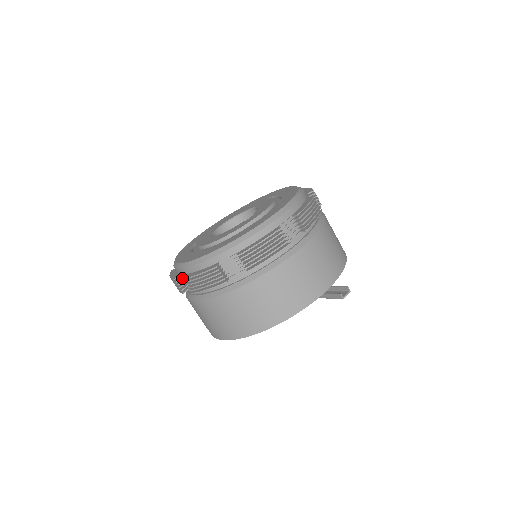
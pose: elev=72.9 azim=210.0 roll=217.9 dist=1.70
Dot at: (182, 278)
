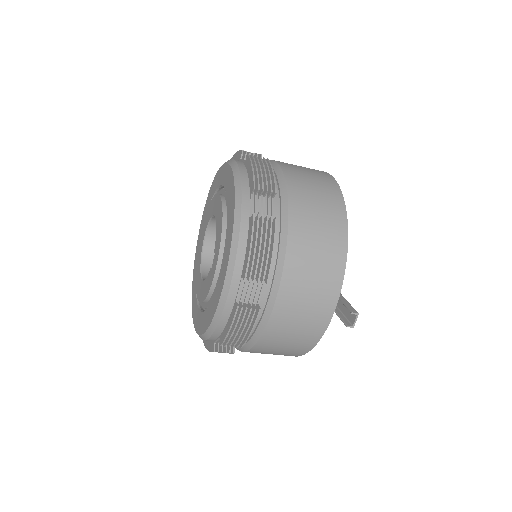
Dot at: occluded
